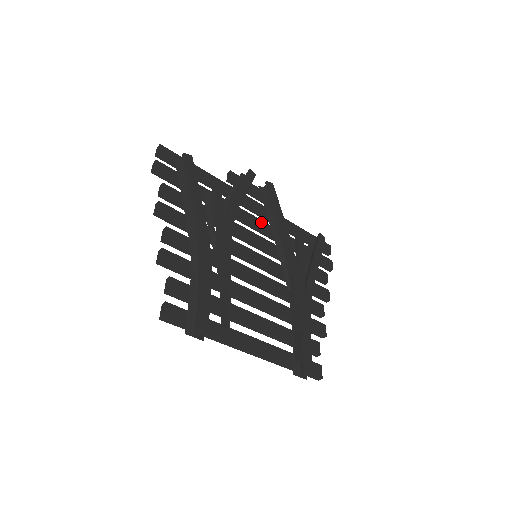
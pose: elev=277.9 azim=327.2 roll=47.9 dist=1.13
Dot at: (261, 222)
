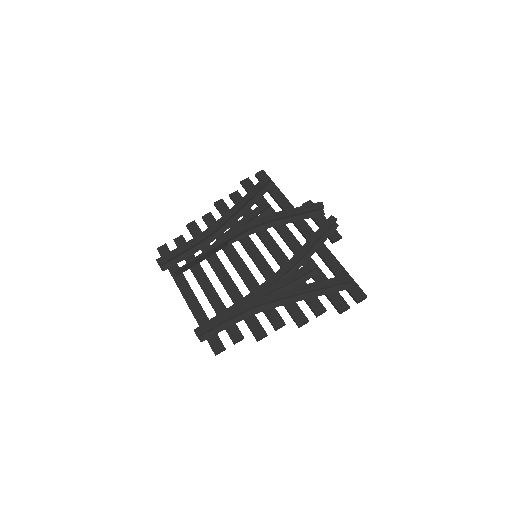
Dot at: (296, 241)
